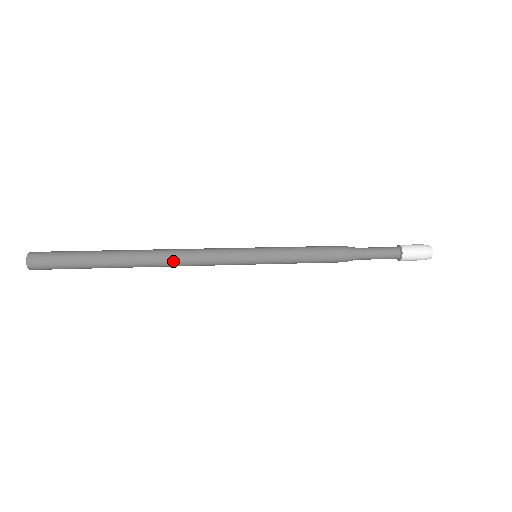
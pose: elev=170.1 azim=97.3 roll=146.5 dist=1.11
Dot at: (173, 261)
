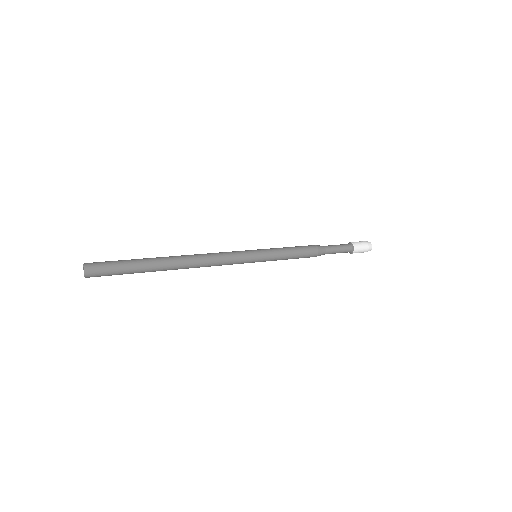
Dot at: (199, 264)
